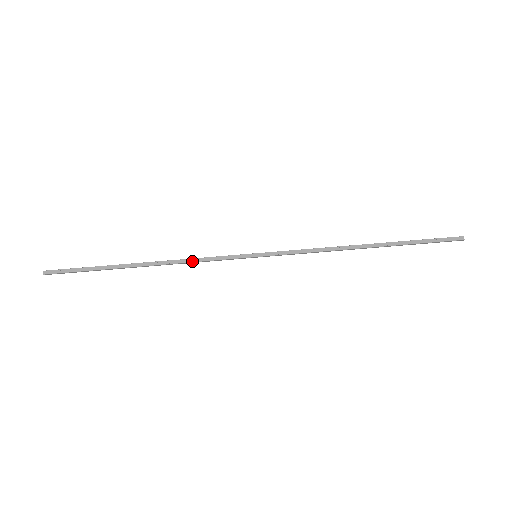
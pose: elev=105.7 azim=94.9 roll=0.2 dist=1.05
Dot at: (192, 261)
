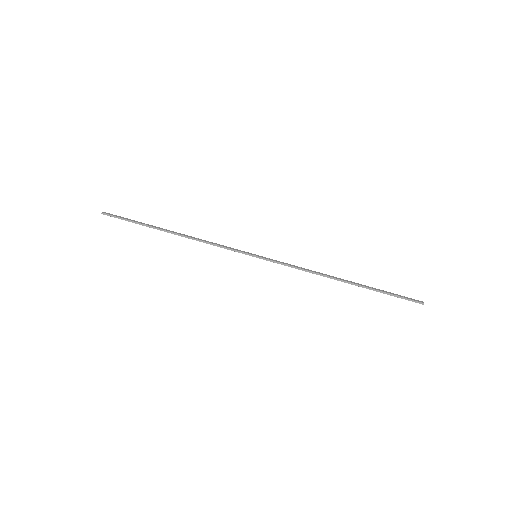
Dot at: (208, 242)
